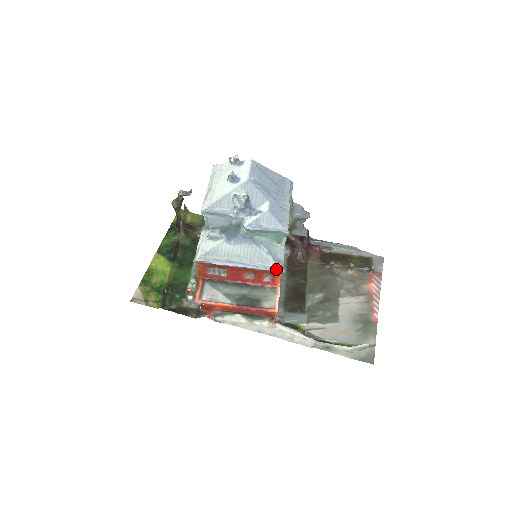
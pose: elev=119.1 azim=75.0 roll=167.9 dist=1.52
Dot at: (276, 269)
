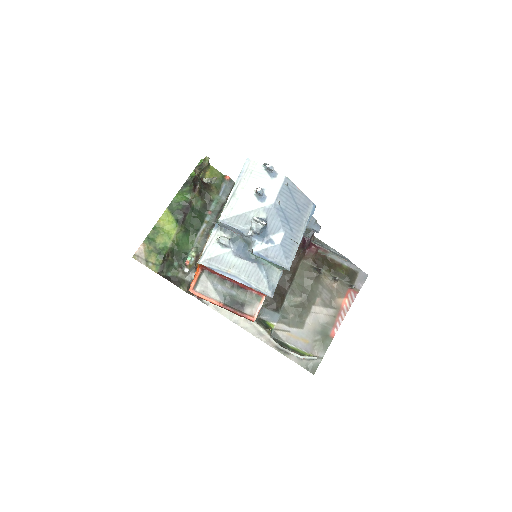
Dot at: (267, 293)
